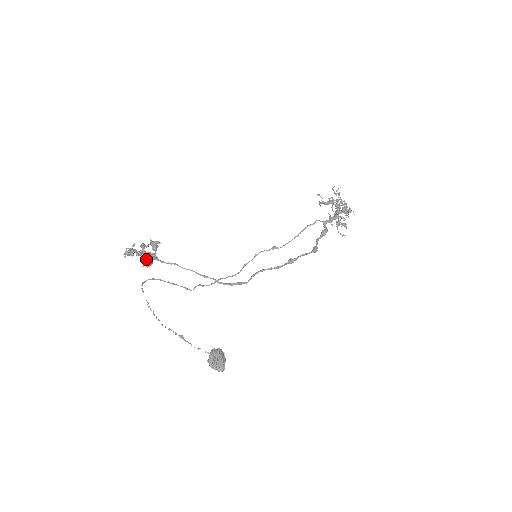
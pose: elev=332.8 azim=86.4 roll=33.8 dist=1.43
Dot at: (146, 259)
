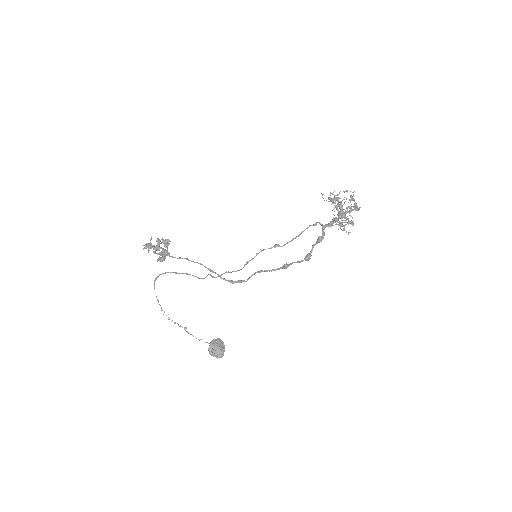
Dot at: (159, 256)
